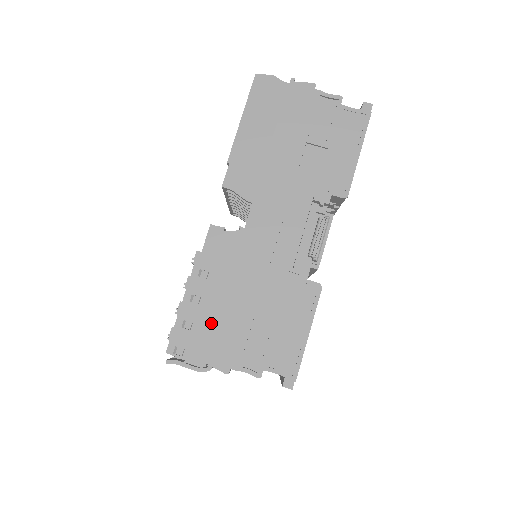
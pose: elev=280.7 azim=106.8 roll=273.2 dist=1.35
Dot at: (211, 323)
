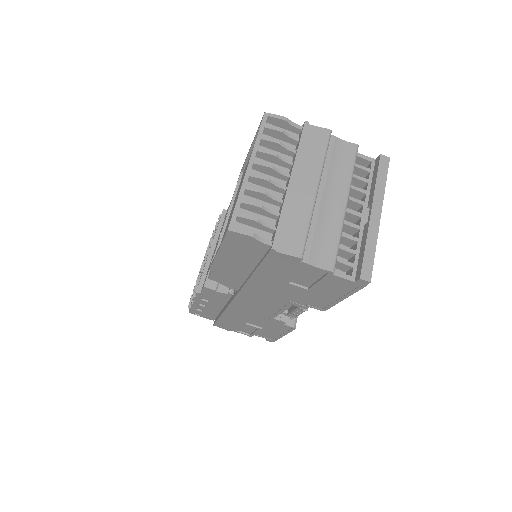
Dot at: (216, 314)
